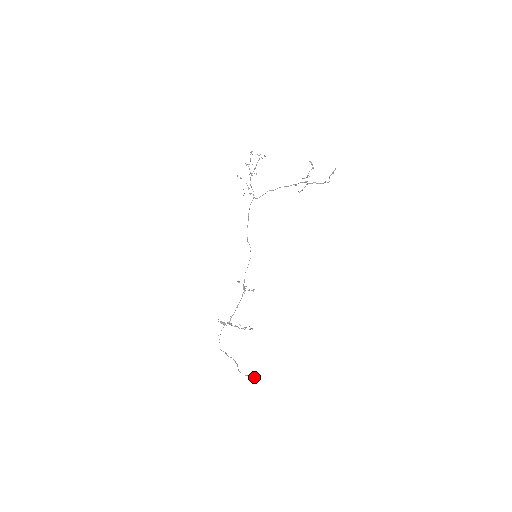
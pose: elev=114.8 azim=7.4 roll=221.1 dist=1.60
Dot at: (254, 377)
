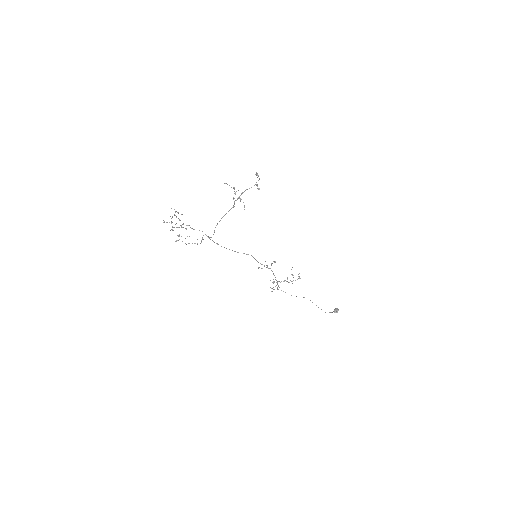
Dot at: occluded
